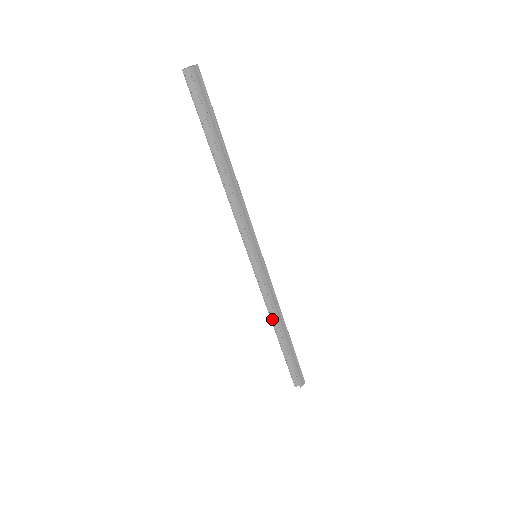
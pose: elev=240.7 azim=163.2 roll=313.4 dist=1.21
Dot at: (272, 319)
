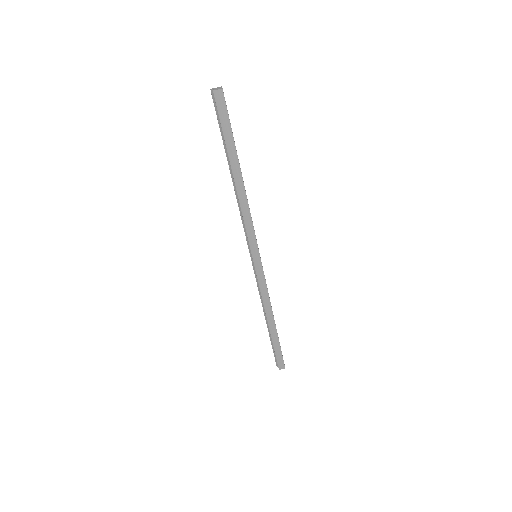
Dot at: (263, 308)
